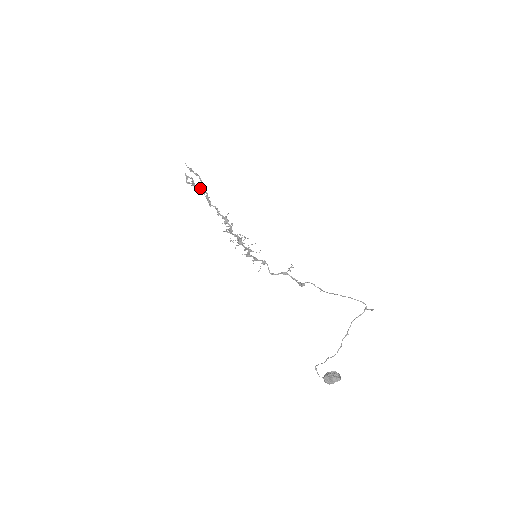
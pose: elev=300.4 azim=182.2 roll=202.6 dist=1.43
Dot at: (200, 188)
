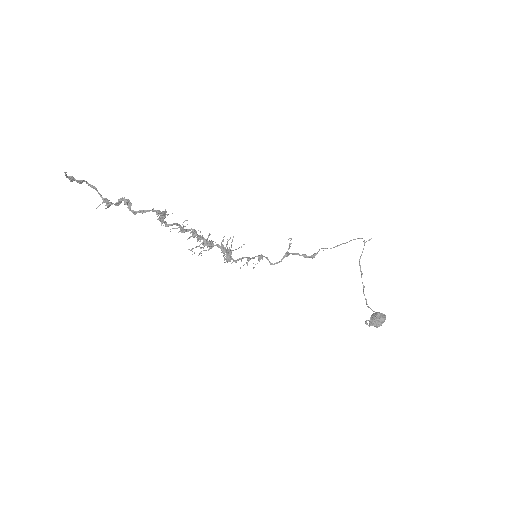
Dot at: (105, 202)
